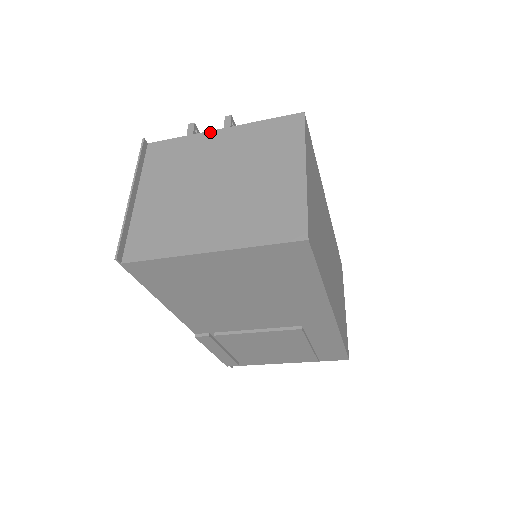
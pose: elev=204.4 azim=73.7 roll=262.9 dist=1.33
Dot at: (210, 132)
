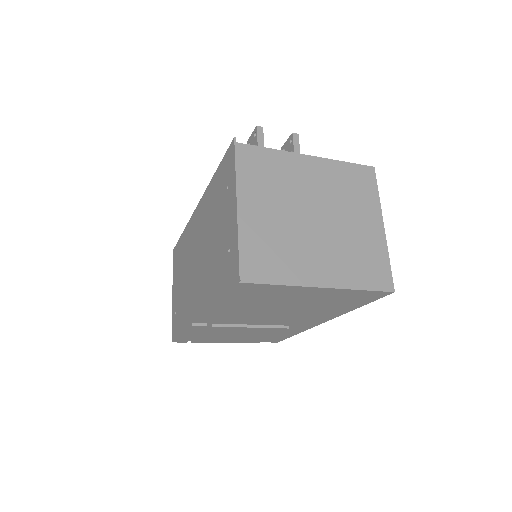
Dot at: (298, 155)
